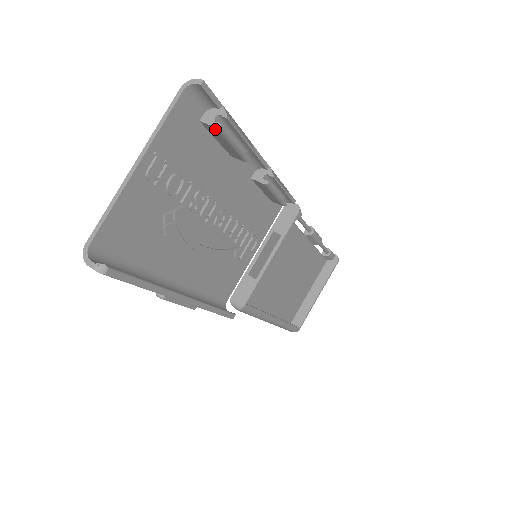
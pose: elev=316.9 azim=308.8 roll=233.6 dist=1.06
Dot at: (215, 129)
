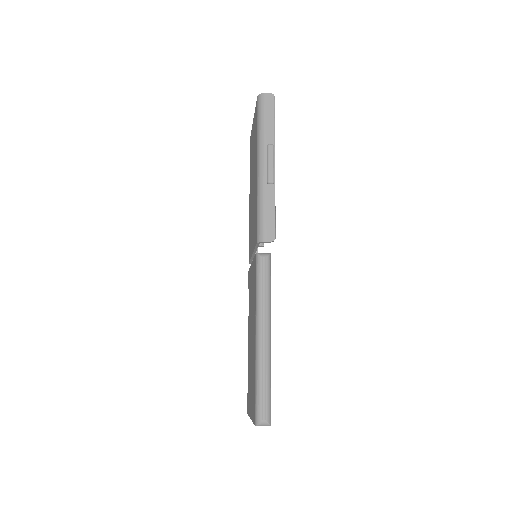
Dot at: occluded
